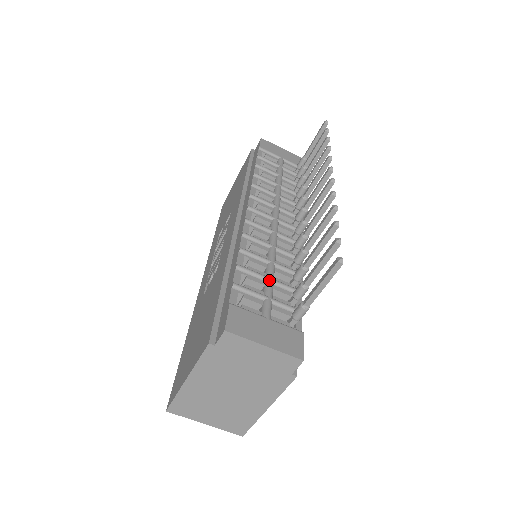
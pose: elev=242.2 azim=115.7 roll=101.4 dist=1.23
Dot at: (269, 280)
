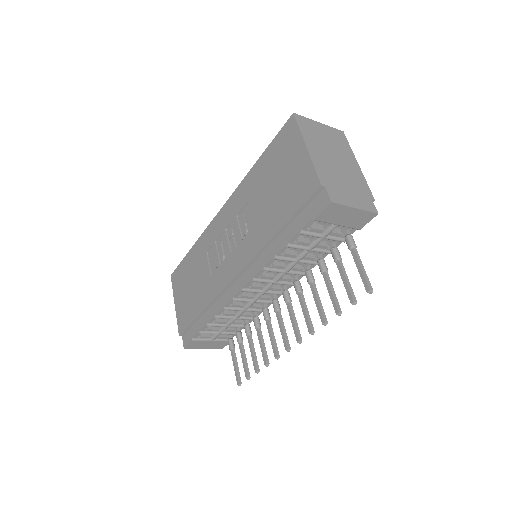
Dot at: (226, 327)
